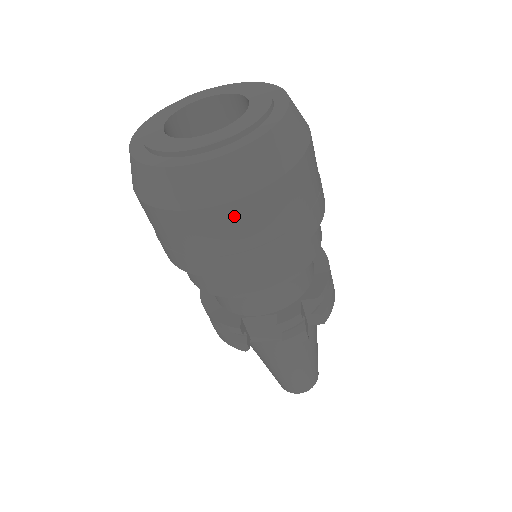
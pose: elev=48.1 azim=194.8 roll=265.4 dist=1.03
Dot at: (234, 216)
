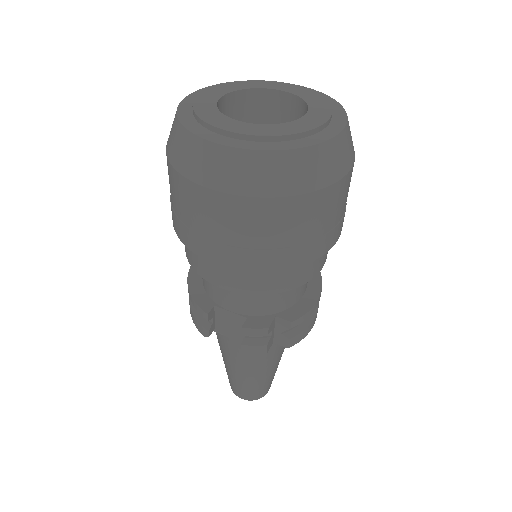
Dot at: (239, 210)
